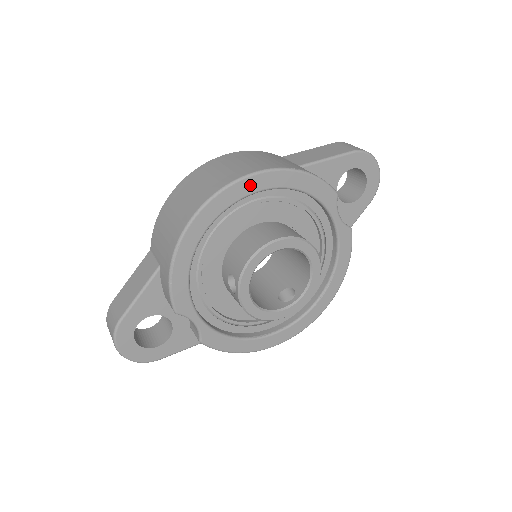
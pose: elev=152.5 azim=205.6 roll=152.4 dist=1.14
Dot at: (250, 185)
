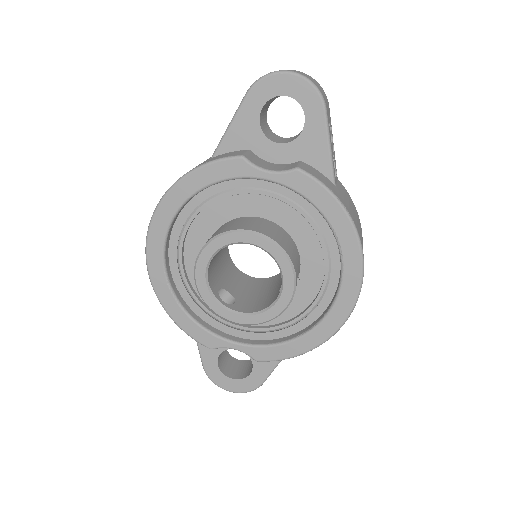
Dot at: (160, 222)
